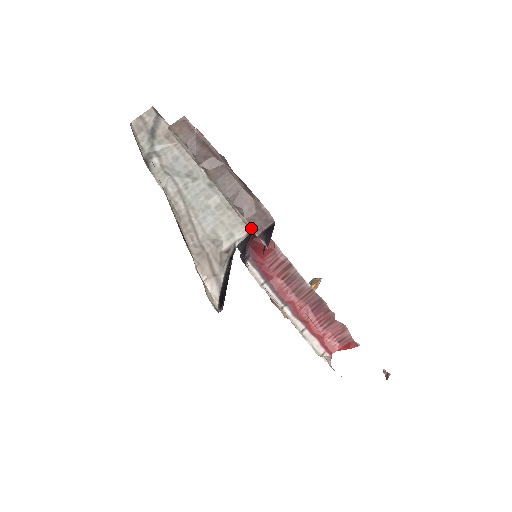
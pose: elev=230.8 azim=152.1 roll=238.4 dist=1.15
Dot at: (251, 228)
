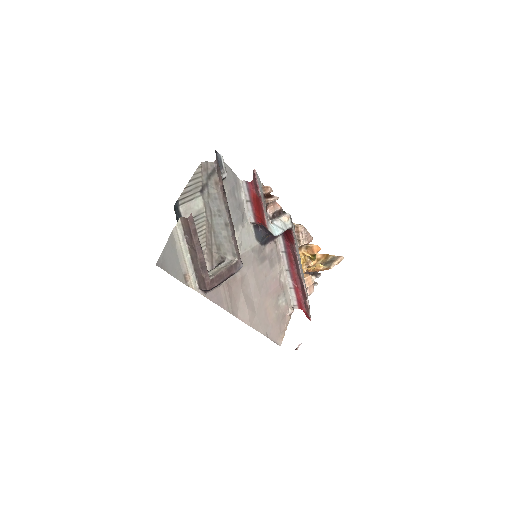
Dot at: (198, 284)
